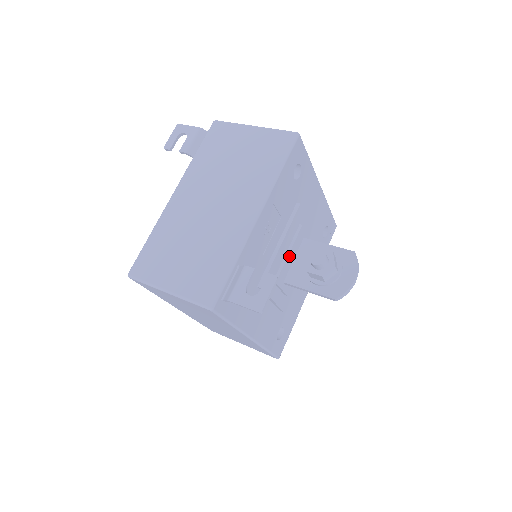
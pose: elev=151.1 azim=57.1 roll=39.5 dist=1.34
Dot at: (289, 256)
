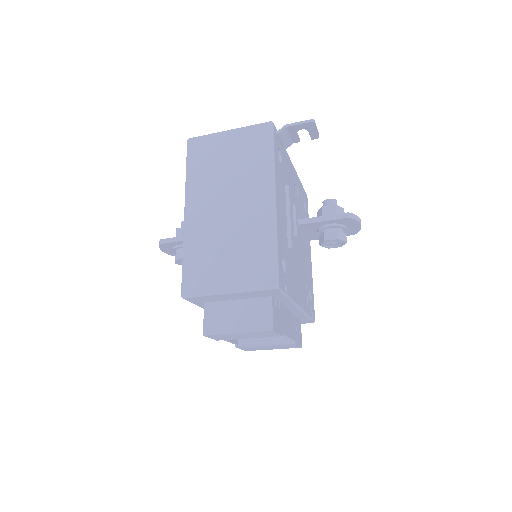
Dot at: (301, 218)
